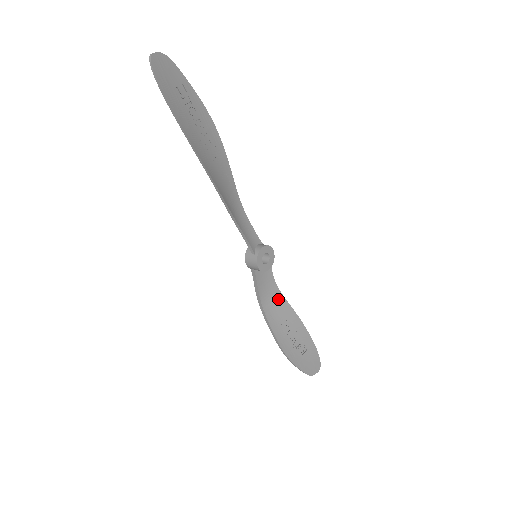
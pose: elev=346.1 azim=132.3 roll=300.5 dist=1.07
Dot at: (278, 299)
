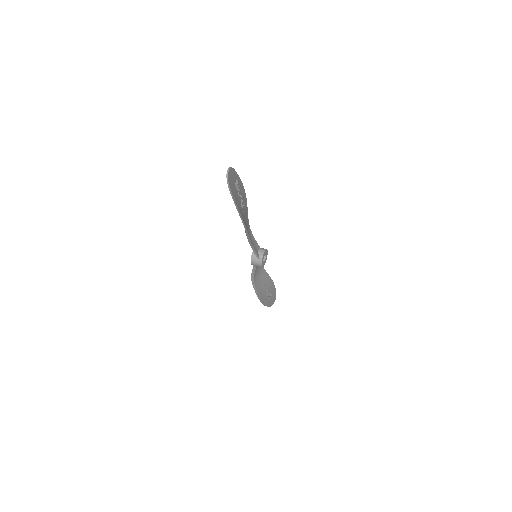
Dot at: (262, 273)
